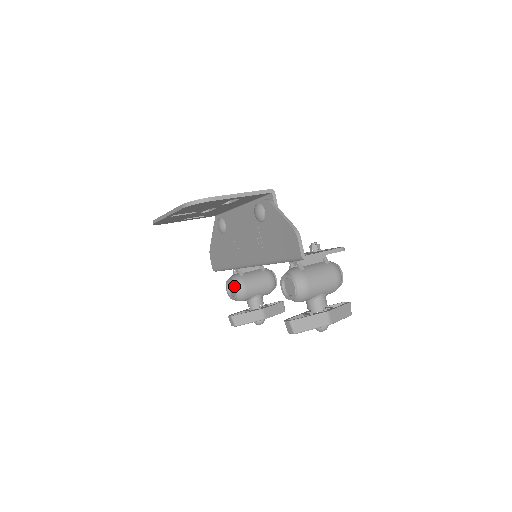
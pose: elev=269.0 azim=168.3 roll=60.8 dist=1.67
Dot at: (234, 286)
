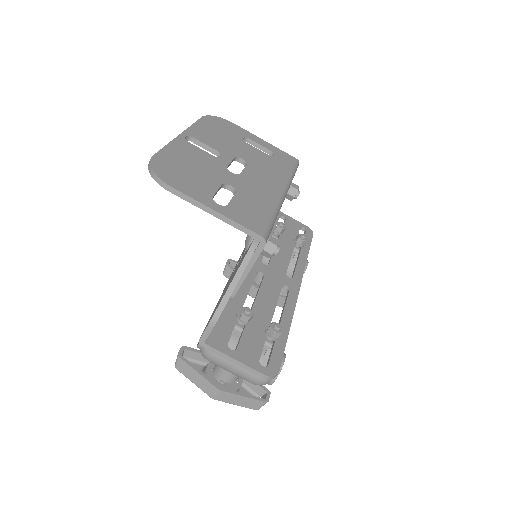
Dot at: occluded
